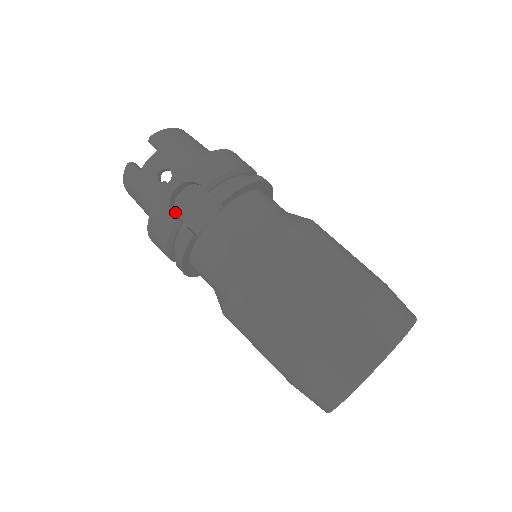
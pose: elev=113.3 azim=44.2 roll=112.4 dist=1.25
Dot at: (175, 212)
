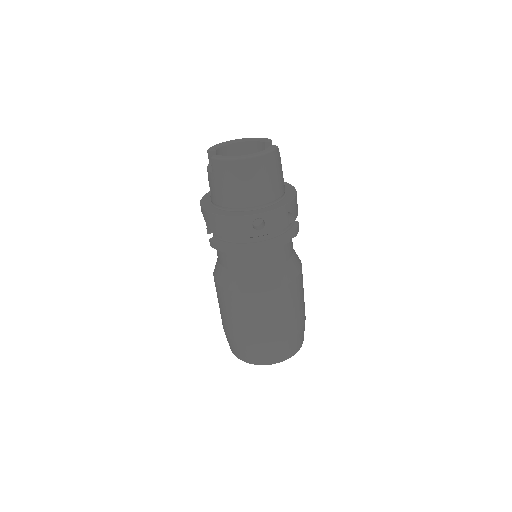
Dot at: occluded
